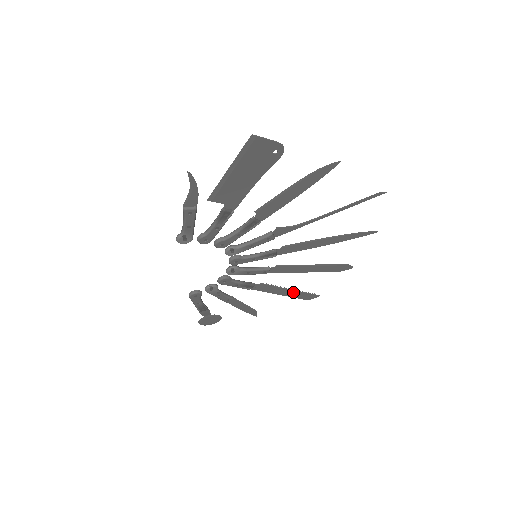
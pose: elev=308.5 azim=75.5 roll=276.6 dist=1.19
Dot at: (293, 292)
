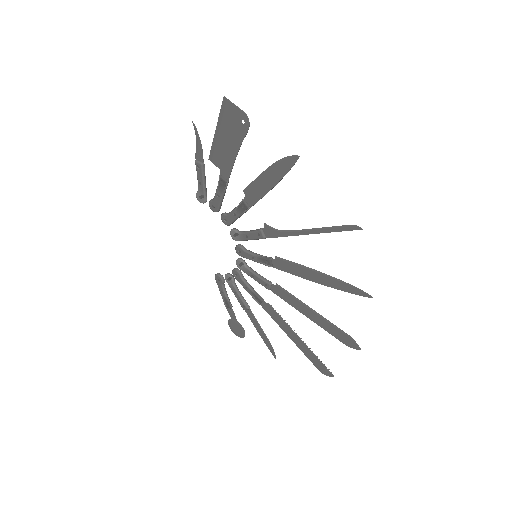
Dot at: (303, 344)
